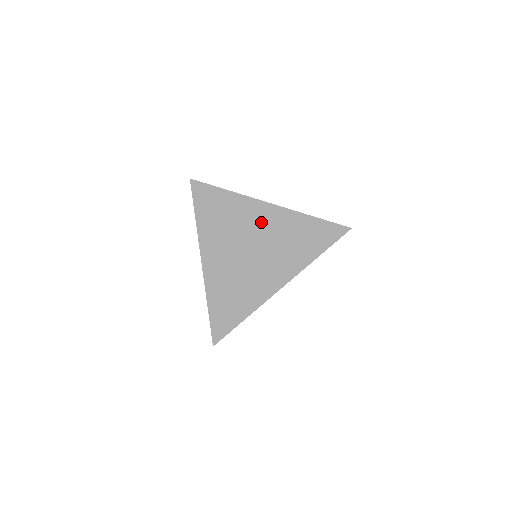
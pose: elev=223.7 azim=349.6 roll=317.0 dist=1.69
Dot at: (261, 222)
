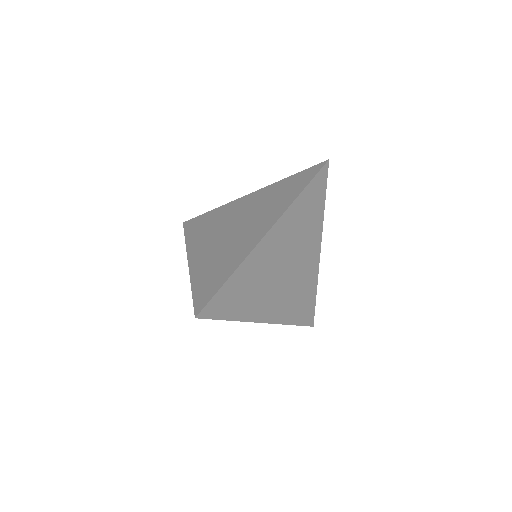
Dot at: (243, 207)
